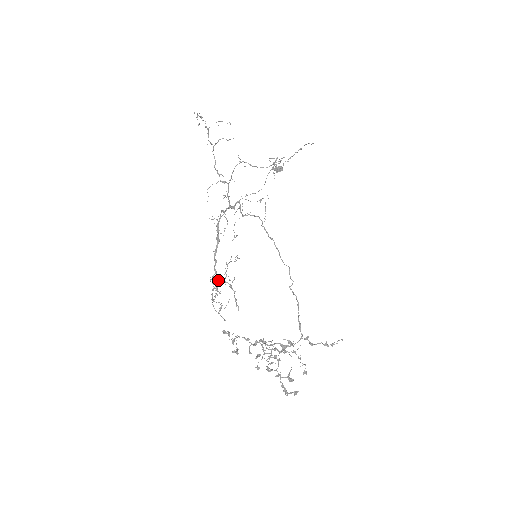
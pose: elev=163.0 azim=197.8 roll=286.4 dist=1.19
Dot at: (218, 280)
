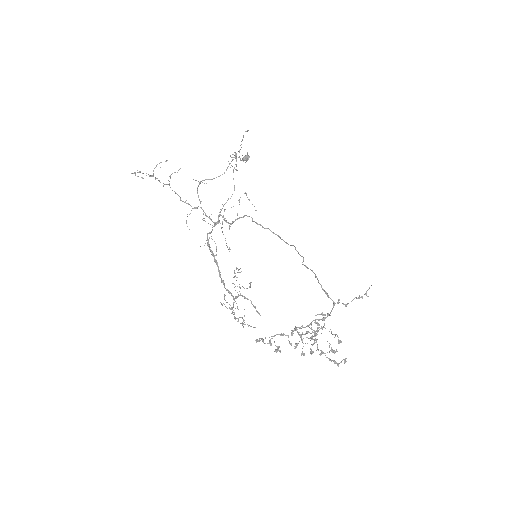
Dot at: (233, 297)
